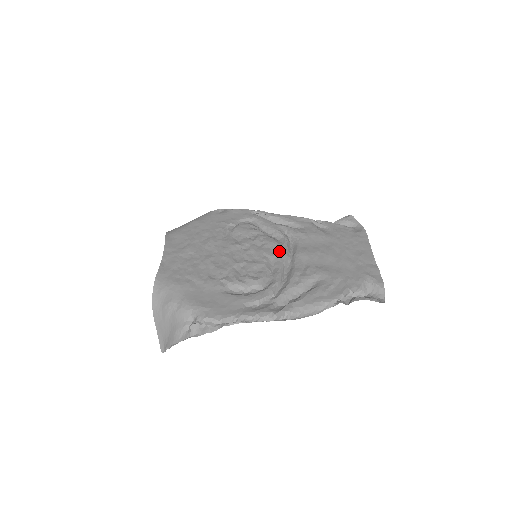
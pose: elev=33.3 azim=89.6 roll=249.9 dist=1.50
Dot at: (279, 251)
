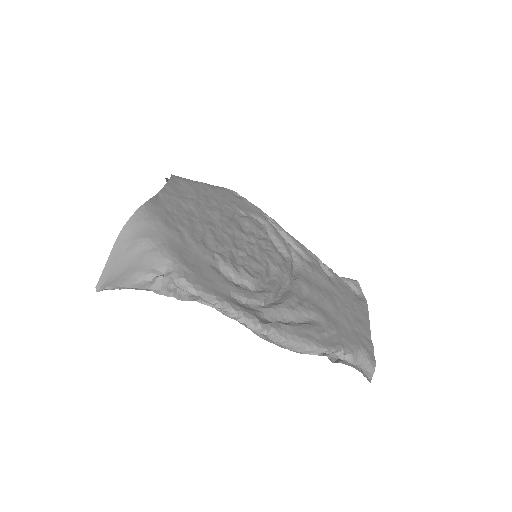
Dot at: (282, 266)
